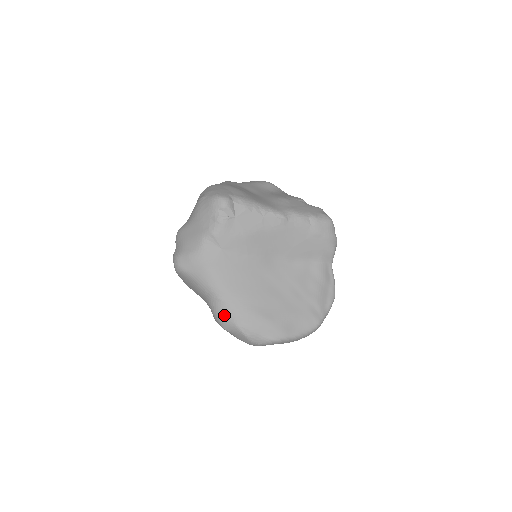
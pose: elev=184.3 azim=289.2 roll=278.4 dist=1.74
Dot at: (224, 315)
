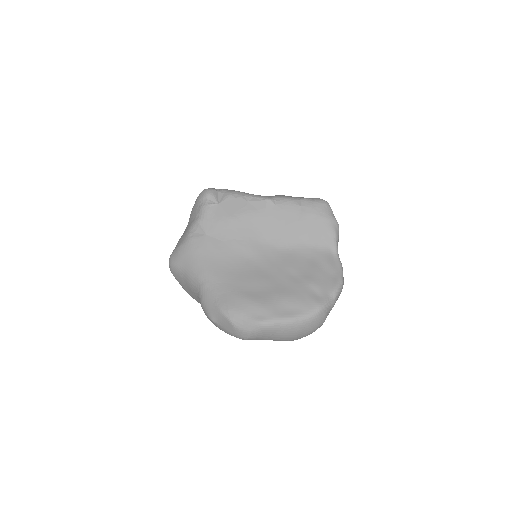
Dot at: (208, 301)
